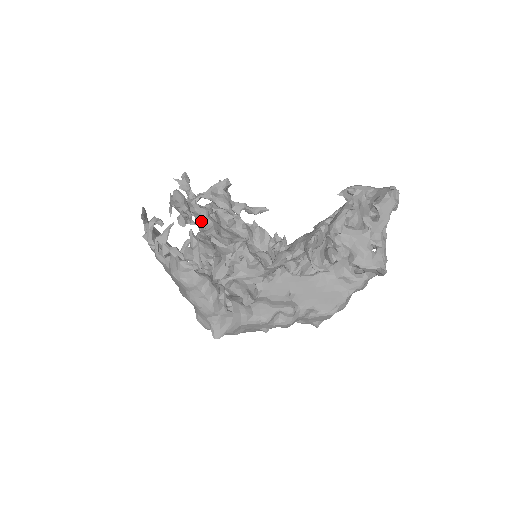
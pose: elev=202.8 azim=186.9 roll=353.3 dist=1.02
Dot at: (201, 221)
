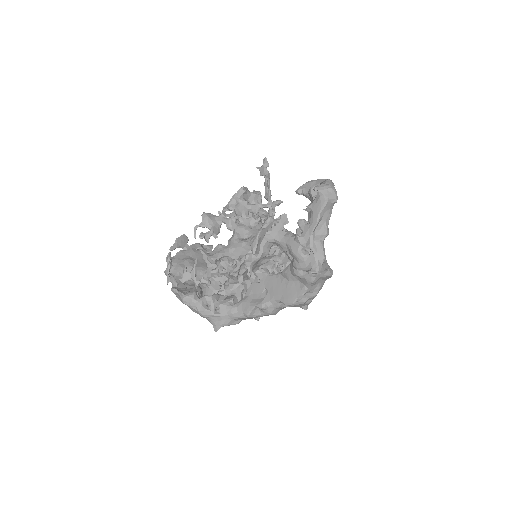
Dot at: (229, 229)
